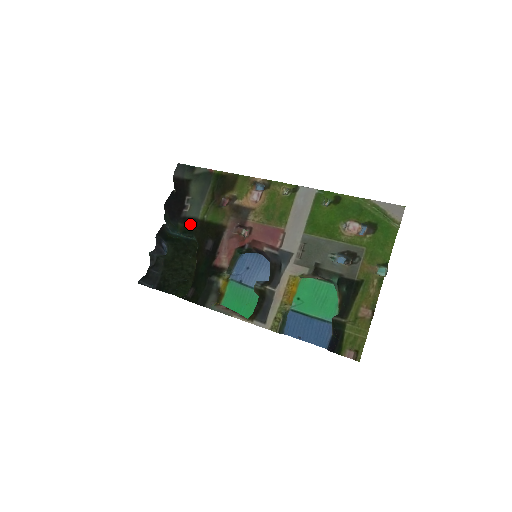
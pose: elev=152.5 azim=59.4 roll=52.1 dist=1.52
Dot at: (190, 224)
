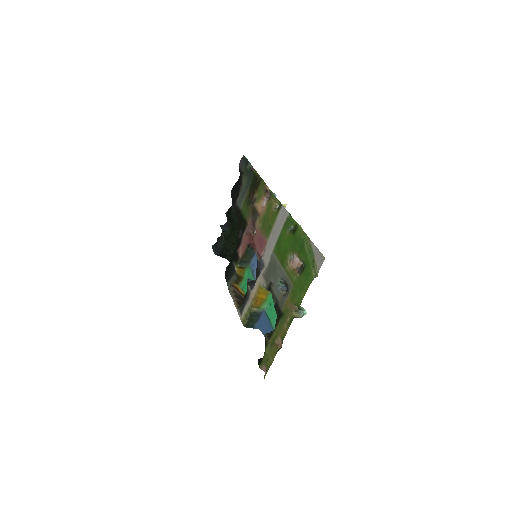
Dot at: (236, 212)
